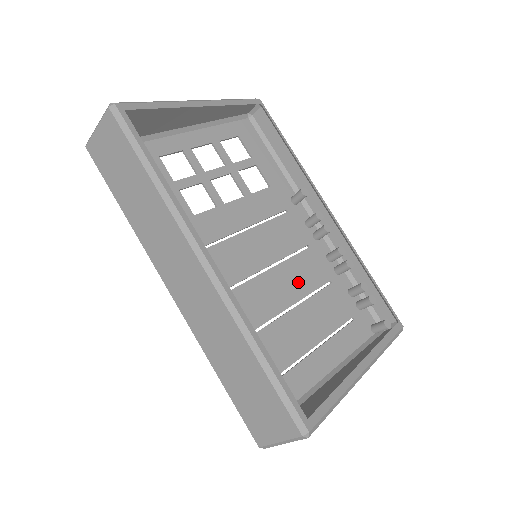
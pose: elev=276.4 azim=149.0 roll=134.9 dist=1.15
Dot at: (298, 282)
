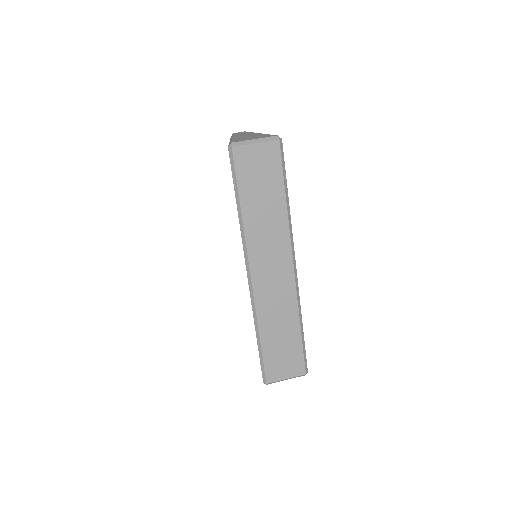
Dot at: occluded
